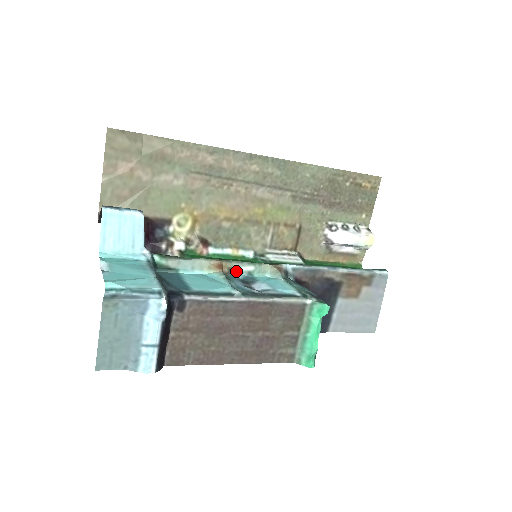
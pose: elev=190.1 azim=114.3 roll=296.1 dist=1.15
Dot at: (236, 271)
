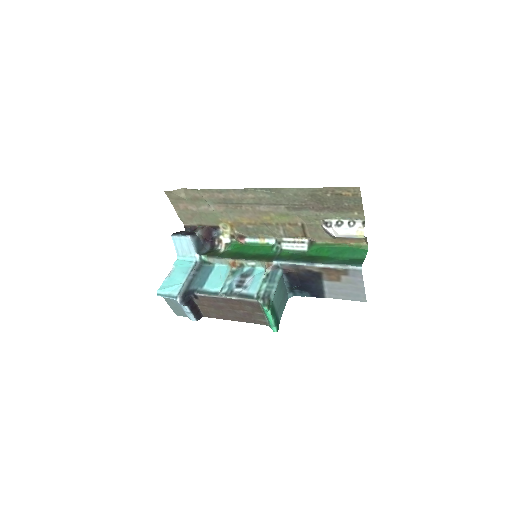
Dot at: (245, 265)
